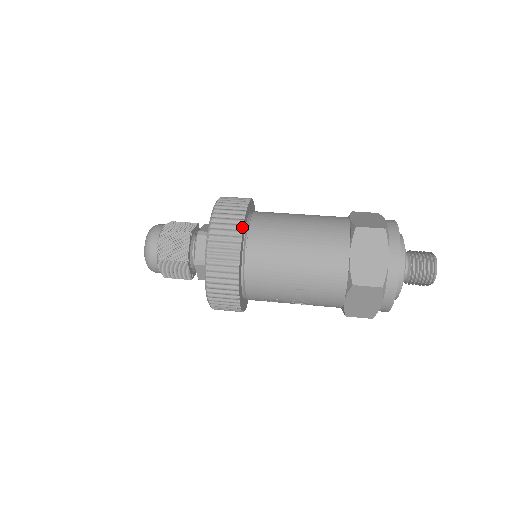
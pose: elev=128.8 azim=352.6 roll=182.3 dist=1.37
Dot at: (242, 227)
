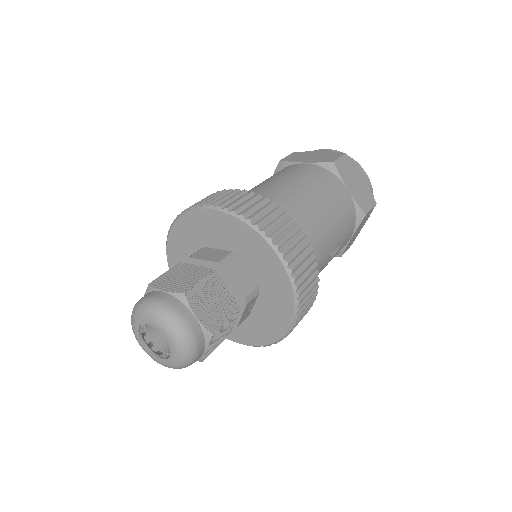
Dot at: (288, 214)
